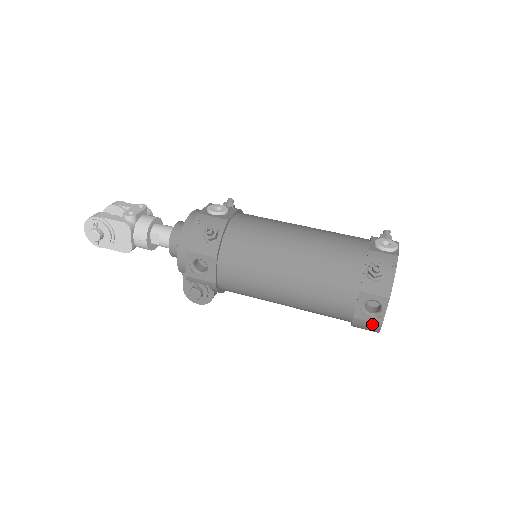
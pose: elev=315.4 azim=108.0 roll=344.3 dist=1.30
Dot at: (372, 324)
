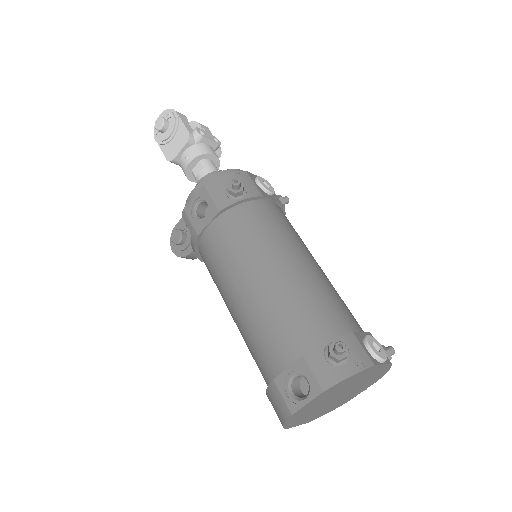
Dot at: (284, 405)
